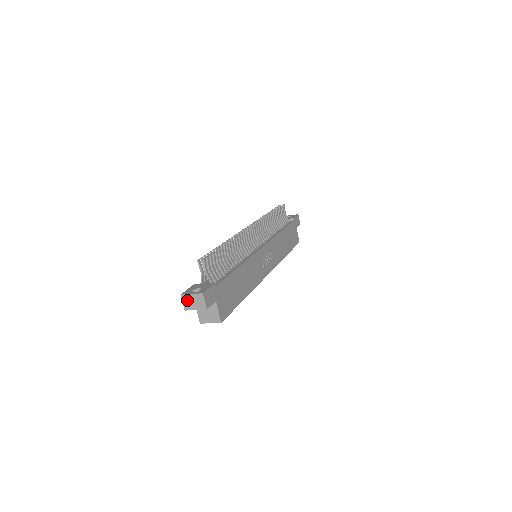
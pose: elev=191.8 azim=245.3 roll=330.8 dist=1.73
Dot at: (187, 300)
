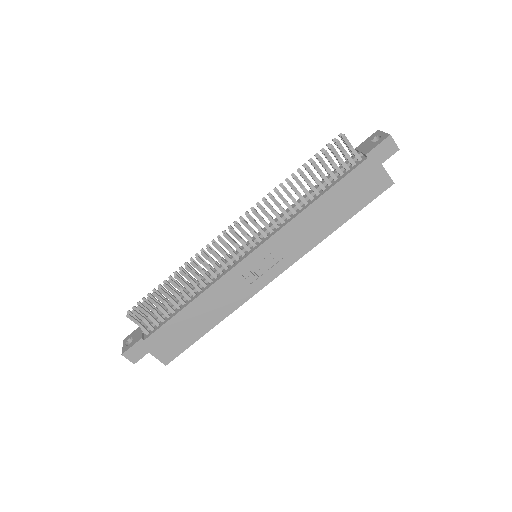
Dot at: occluded
